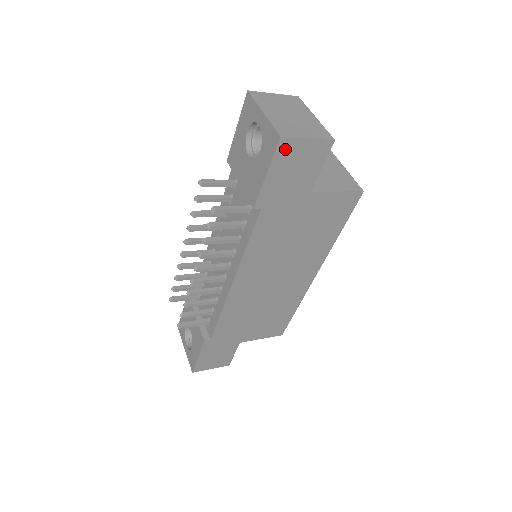
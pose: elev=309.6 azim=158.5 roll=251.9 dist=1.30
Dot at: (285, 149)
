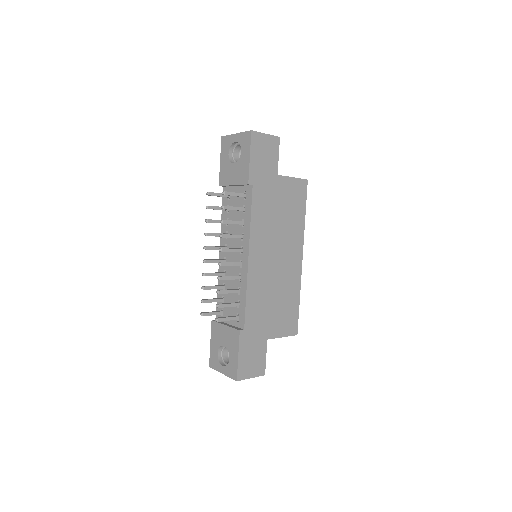
Dot at: (256, 140)
